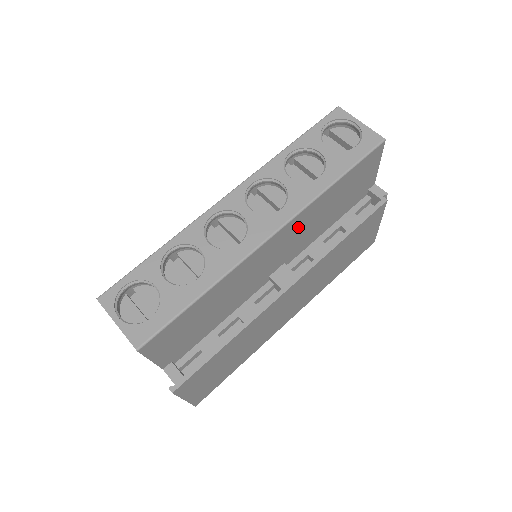
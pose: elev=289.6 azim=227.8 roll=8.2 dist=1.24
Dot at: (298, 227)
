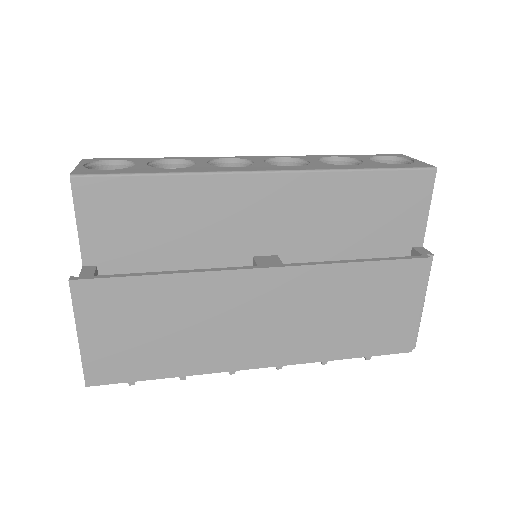
Dot at: (304, 199)
